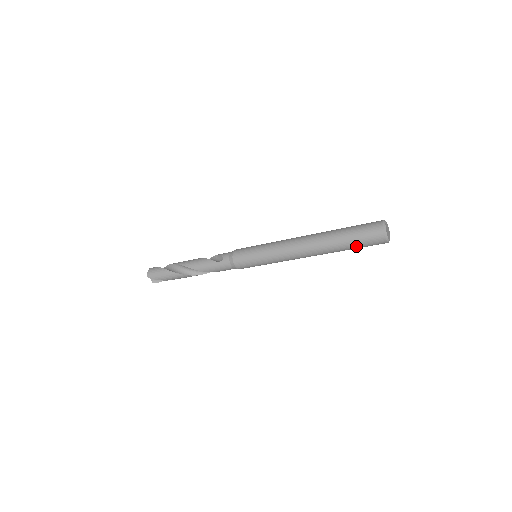
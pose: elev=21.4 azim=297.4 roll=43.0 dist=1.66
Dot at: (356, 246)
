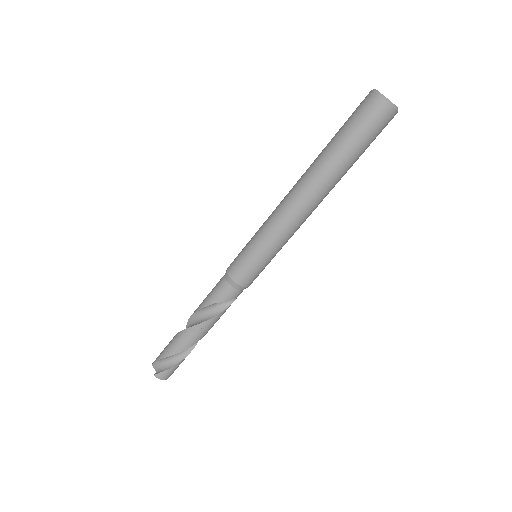
Dot at: (346, 132)
